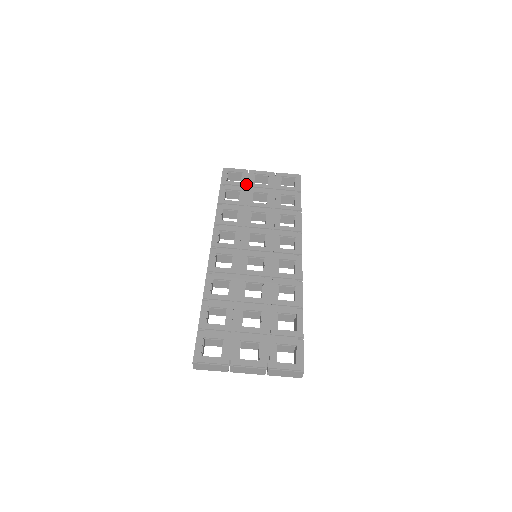
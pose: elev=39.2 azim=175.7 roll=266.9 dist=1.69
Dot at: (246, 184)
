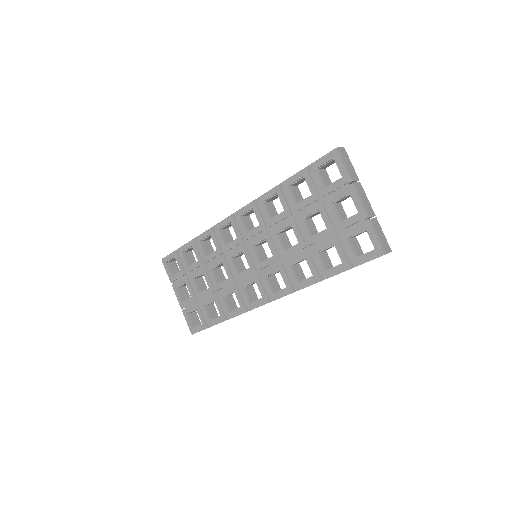
Dot at: (327, 194)
